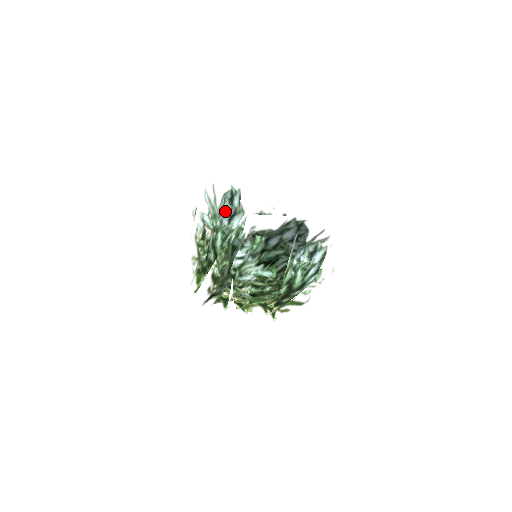
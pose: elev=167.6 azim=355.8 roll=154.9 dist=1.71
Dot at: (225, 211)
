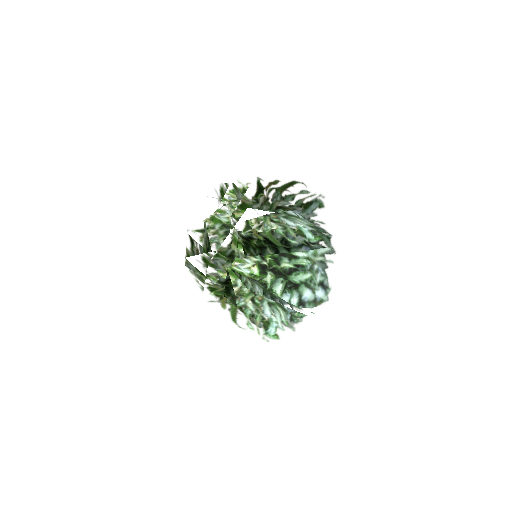
Dot at: occluded
